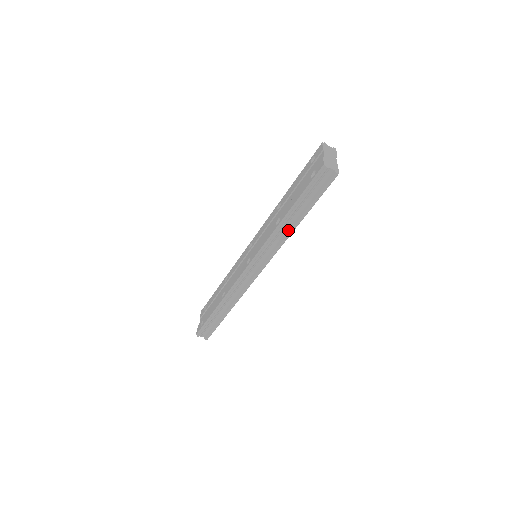
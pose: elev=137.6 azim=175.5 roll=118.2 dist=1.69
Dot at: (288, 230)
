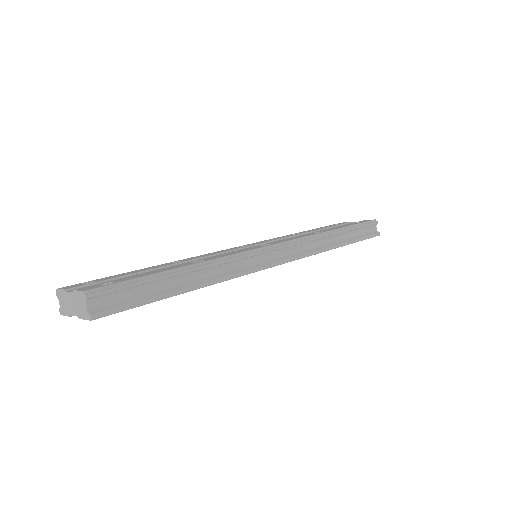
Dot at: (328, 244)
